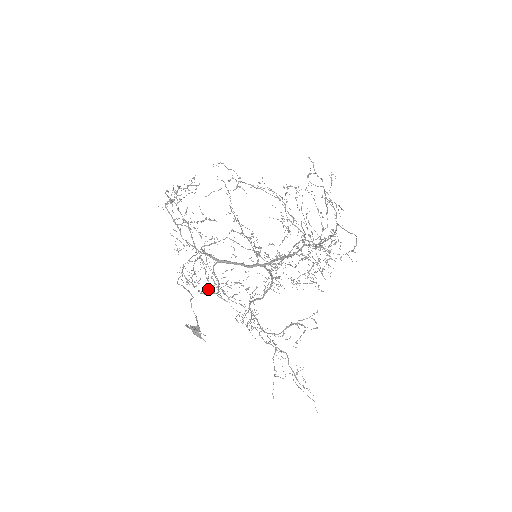
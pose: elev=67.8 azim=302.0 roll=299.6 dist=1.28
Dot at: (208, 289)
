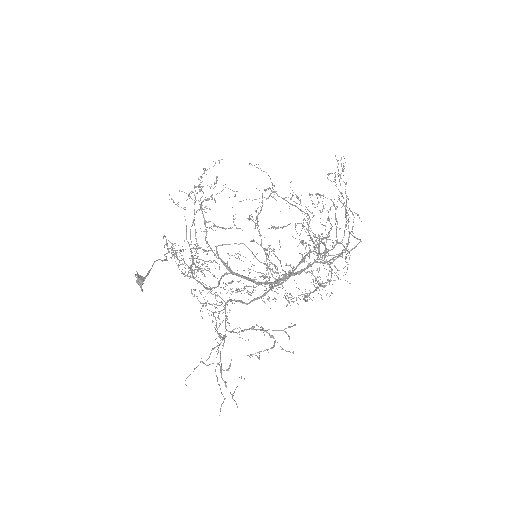
Dot at: occluded
